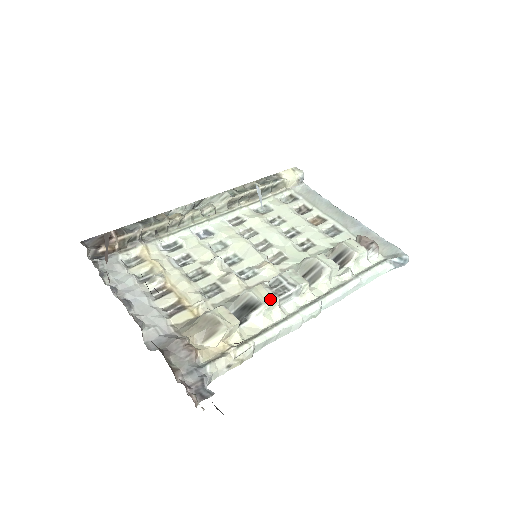
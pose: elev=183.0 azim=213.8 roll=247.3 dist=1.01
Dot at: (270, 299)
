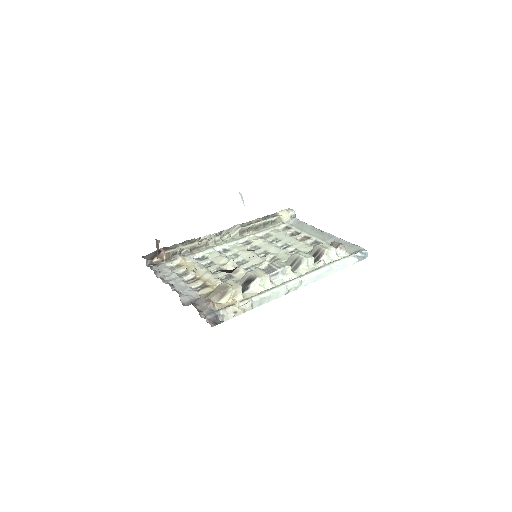
Dot at: (263, 275)
